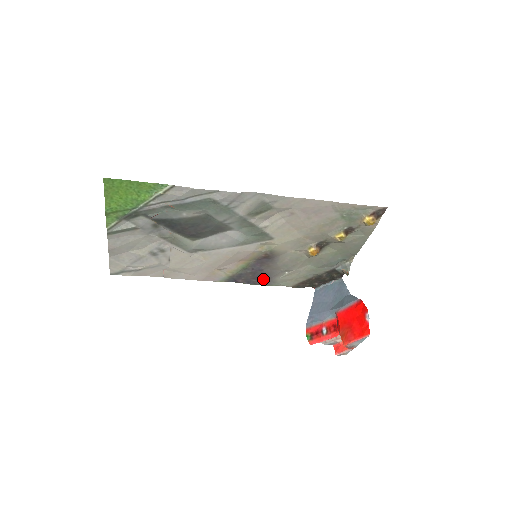
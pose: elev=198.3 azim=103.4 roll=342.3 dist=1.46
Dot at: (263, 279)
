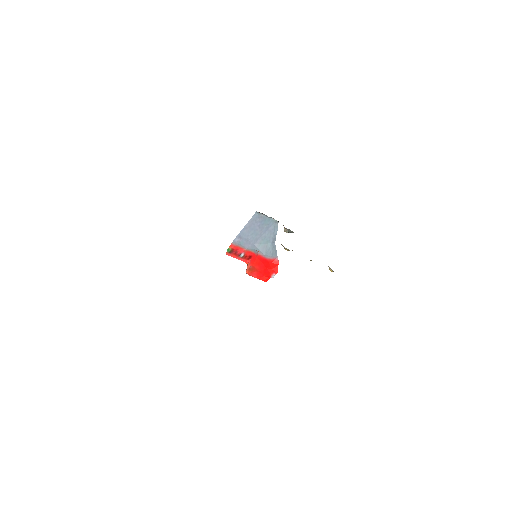
Dot at: occluded
